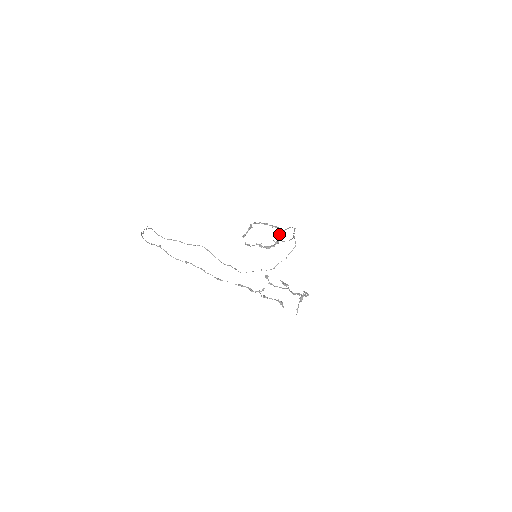
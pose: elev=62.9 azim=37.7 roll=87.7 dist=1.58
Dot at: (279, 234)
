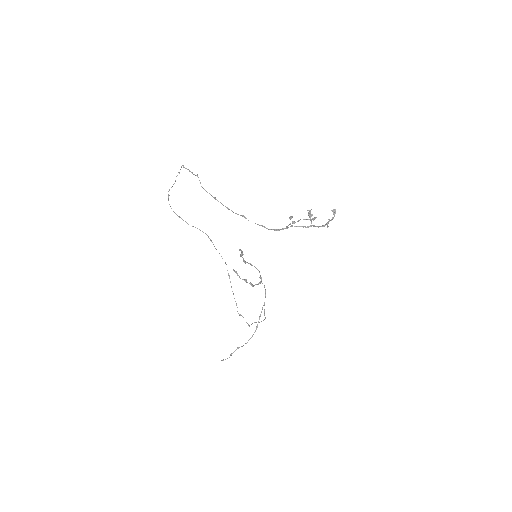
Dot at: (261, 280)
